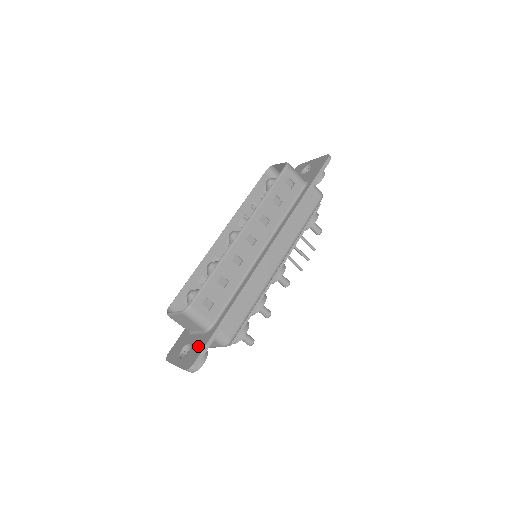
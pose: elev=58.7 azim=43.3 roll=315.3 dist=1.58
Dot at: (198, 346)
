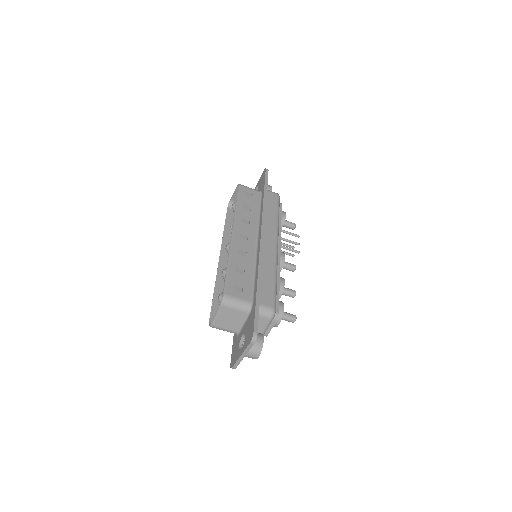
Dot at: (250, 324)
